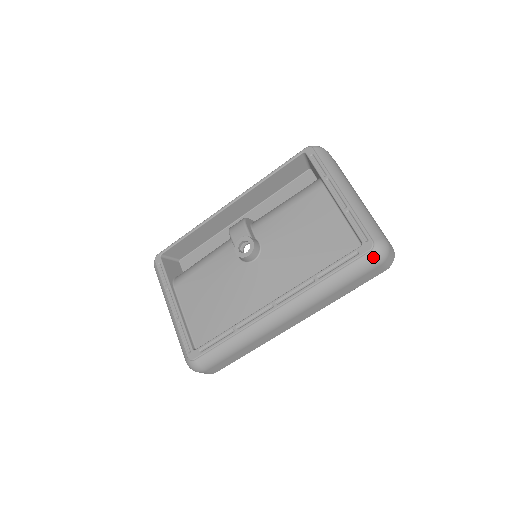
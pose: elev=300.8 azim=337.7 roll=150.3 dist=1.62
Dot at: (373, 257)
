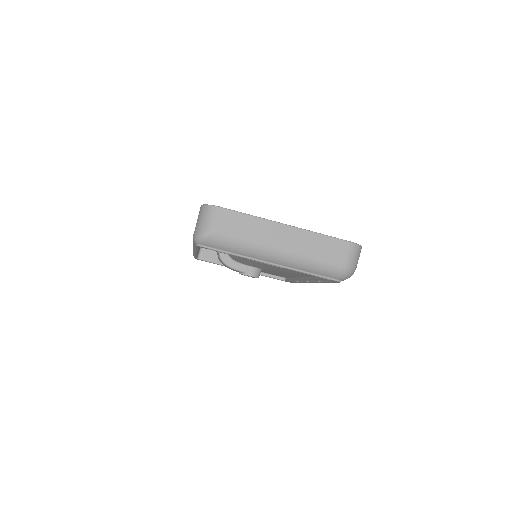
Dot at: occluded
